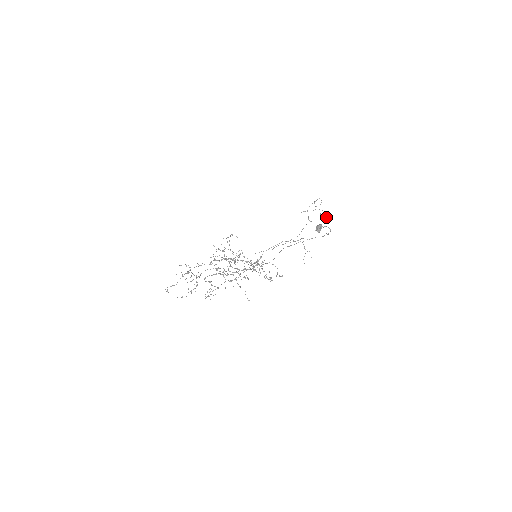
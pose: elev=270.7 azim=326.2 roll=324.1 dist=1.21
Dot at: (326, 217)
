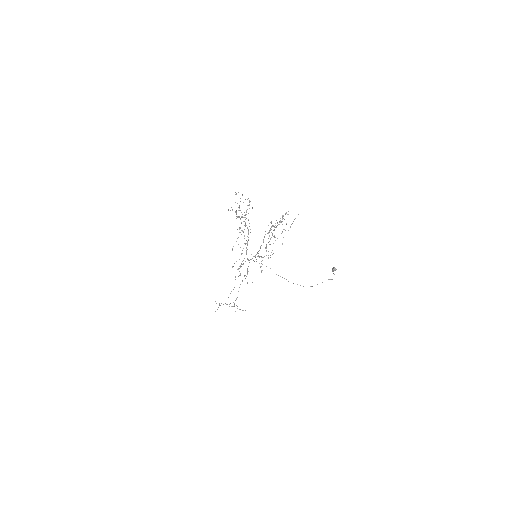
Dot at: occluded
